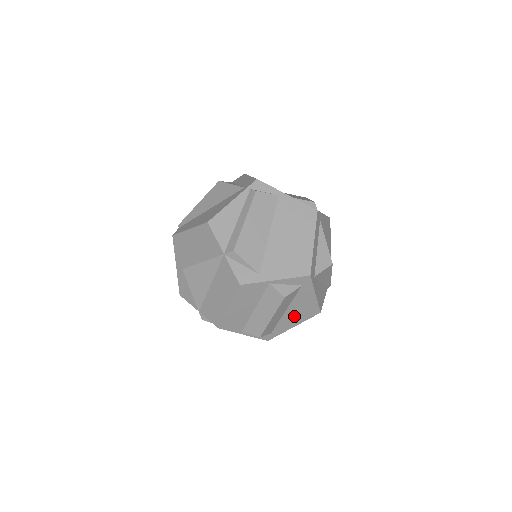
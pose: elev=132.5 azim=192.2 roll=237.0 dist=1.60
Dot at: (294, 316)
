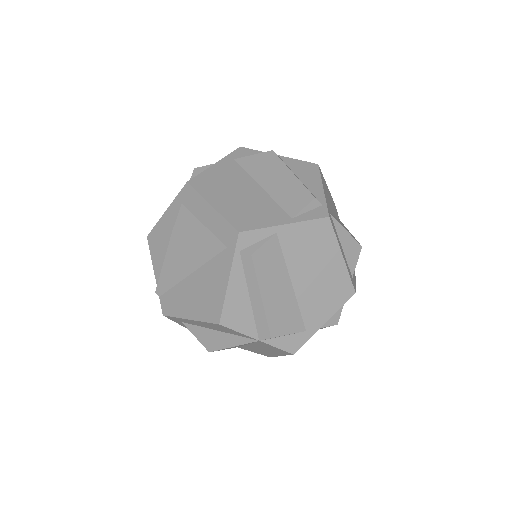
Dot at: occluded
